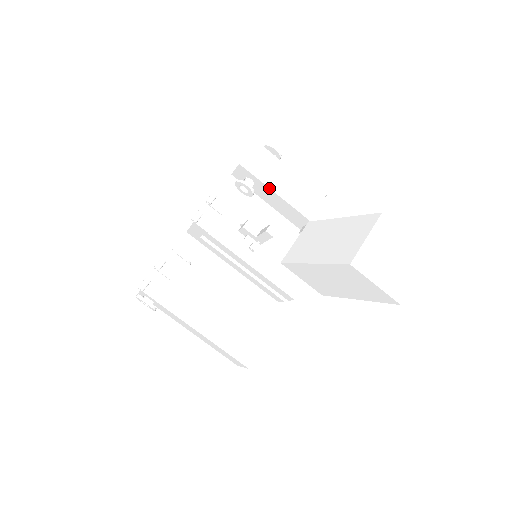
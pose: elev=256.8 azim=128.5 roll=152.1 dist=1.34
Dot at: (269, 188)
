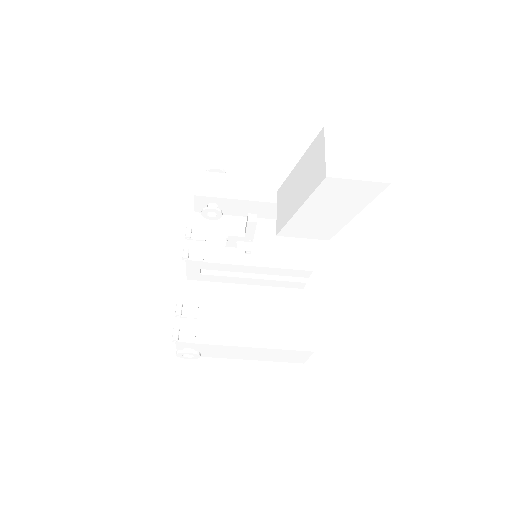
Dot at: (231, 199)
